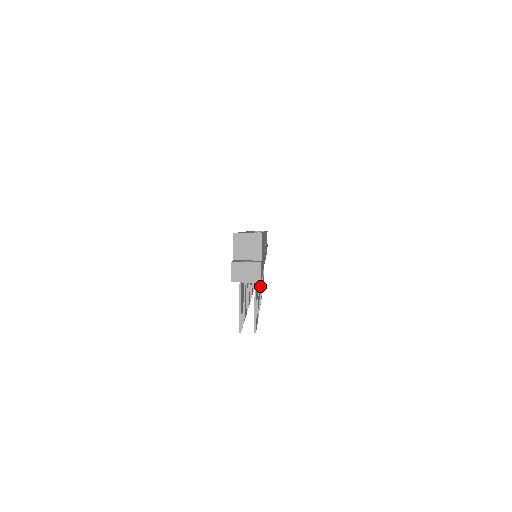
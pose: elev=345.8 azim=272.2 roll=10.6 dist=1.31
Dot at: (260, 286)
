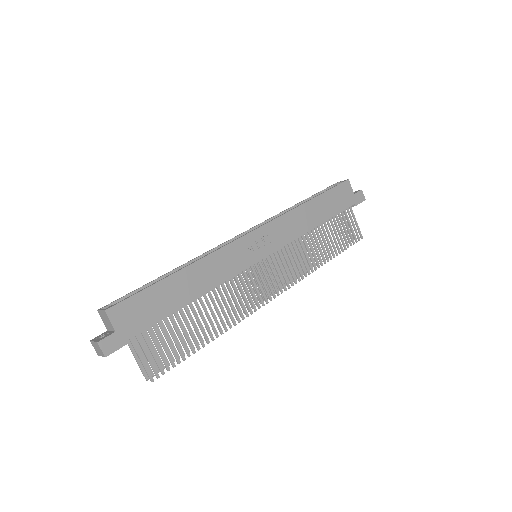
Dot at: (239, 299)
